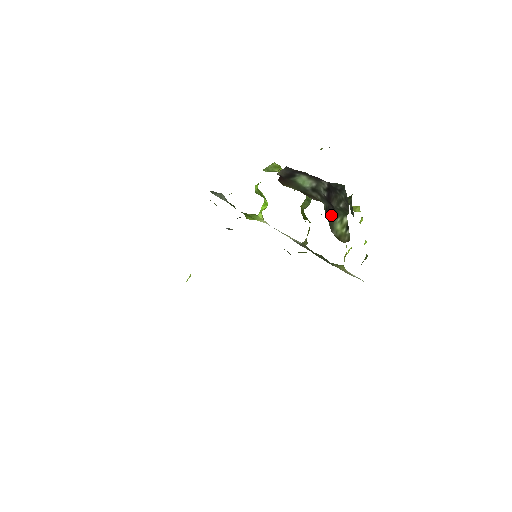
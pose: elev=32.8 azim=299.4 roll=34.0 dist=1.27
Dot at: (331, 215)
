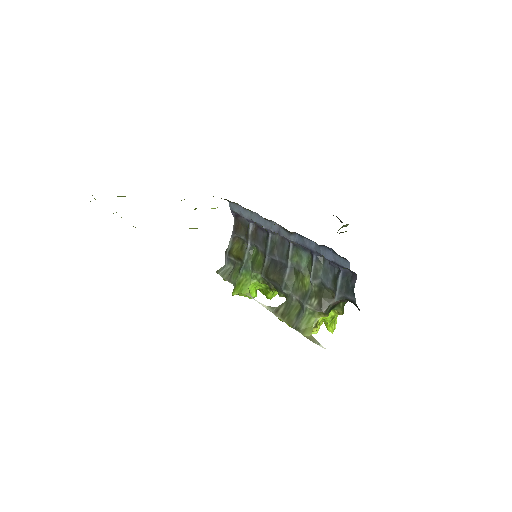
Dot at: occluded
